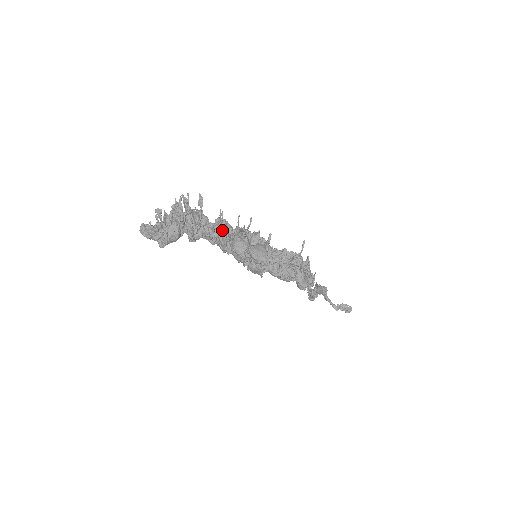
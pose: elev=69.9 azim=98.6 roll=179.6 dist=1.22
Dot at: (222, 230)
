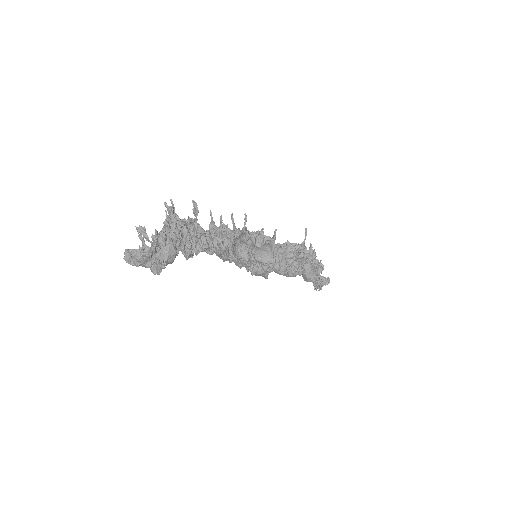
Dot at: (222, 237)
